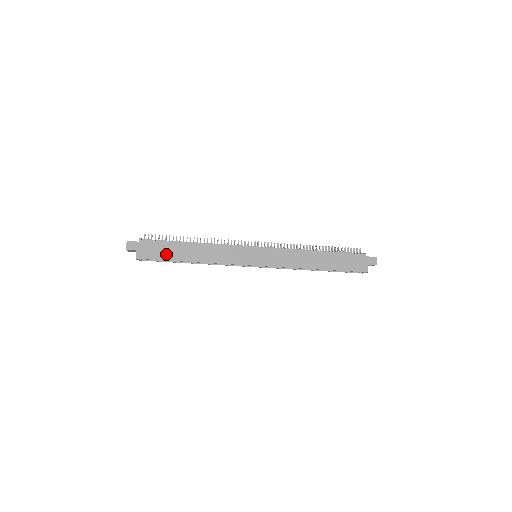
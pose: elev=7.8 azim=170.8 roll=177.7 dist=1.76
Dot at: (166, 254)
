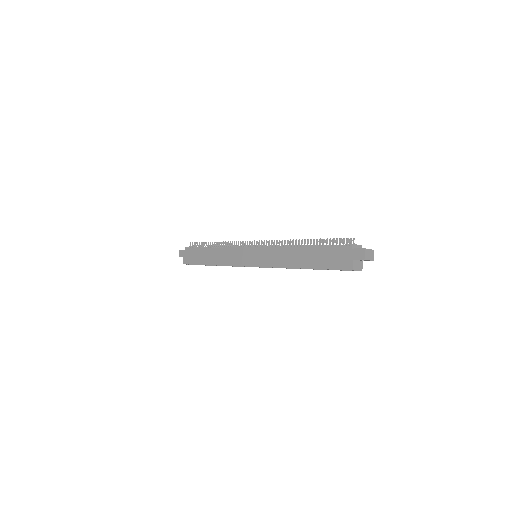
Dot at: (197, 259)
